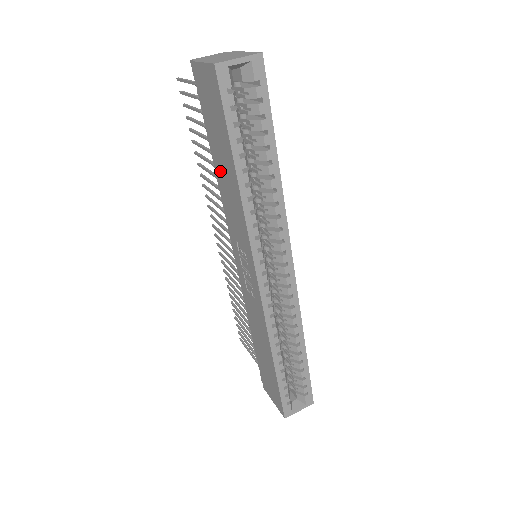
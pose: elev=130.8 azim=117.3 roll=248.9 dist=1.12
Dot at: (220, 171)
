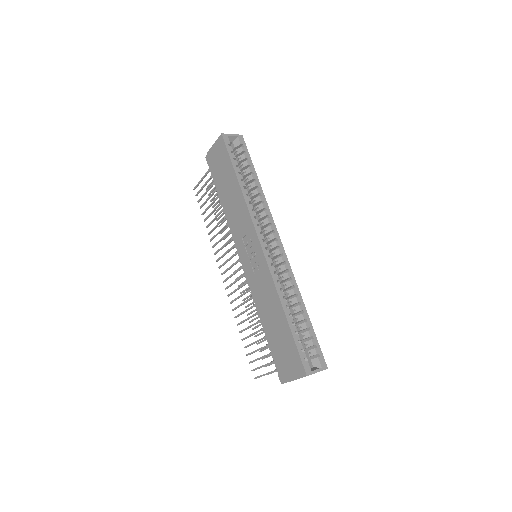
Dot at: (227, 198)
